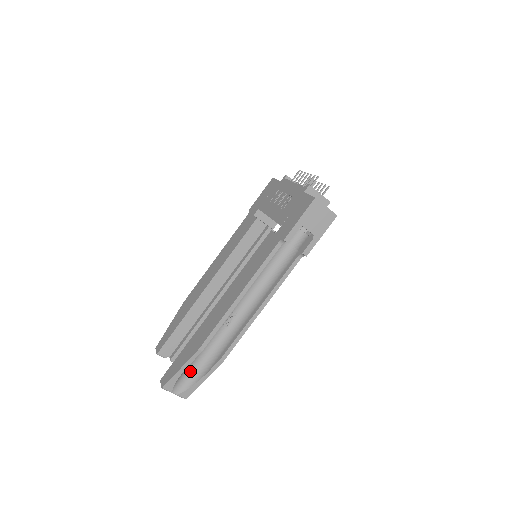
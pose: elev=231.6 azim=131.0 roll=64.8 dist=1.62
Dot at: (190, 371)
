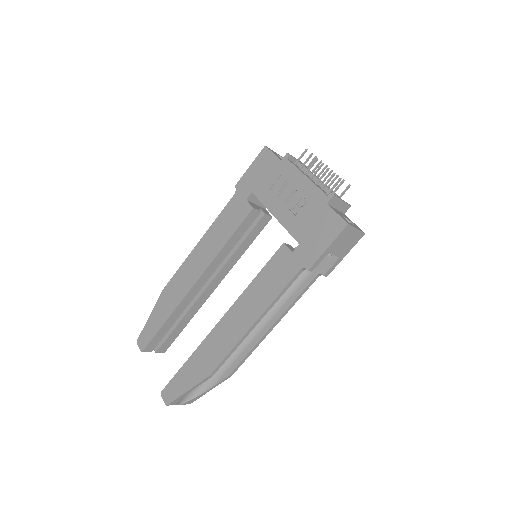
Dot at: occluded
